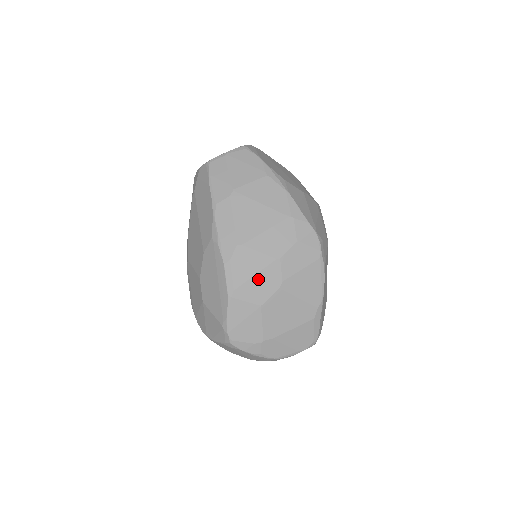
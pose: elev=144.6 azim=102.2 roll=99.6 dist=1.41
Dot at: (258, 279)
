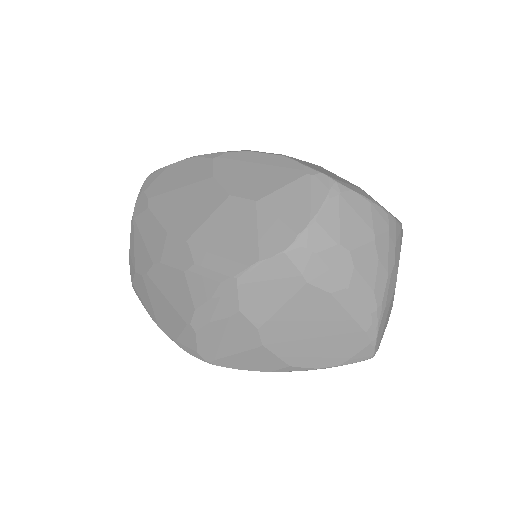
Dot at: occluded
